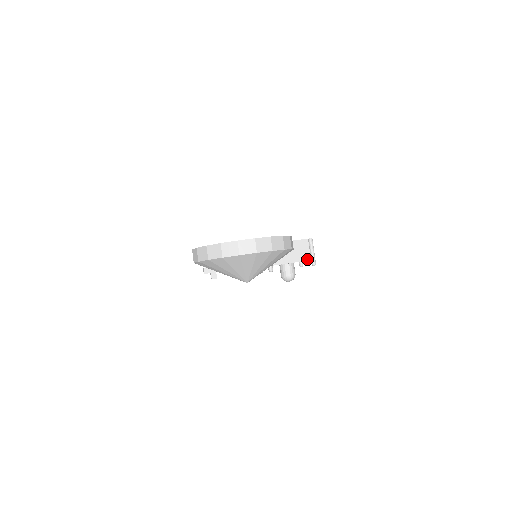
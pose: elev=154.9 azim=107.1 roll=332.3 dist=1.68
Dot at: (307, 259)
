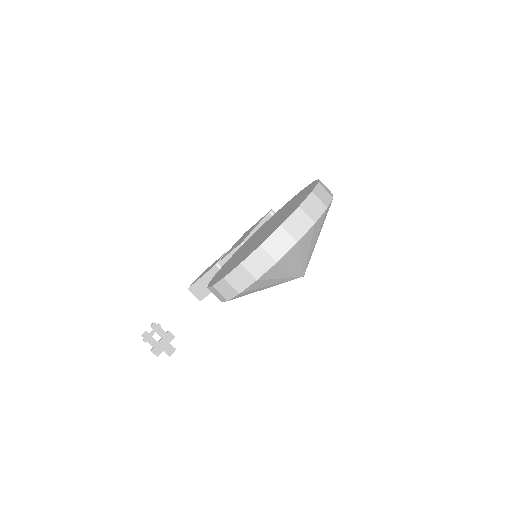
Dot at: occluded
